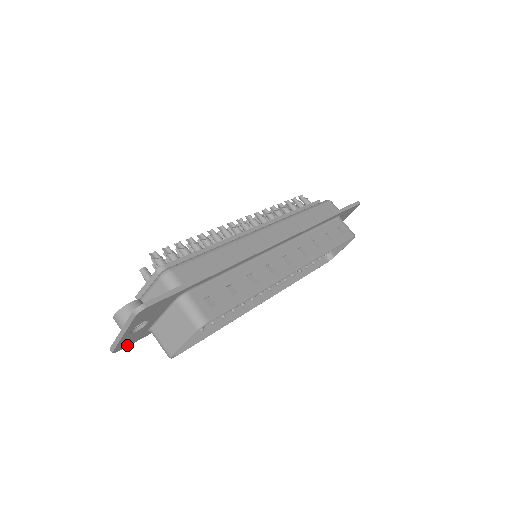
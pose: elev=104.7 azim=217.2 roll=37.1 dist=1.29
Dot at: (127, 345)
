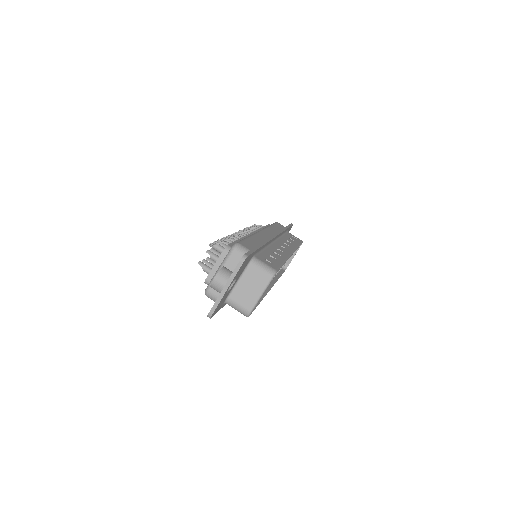
Dot at: (215, 313)
